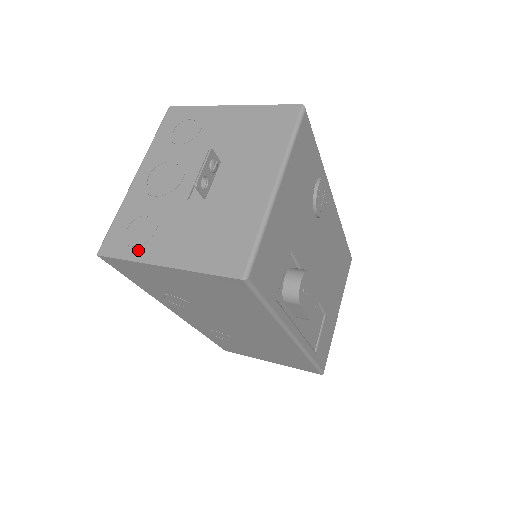
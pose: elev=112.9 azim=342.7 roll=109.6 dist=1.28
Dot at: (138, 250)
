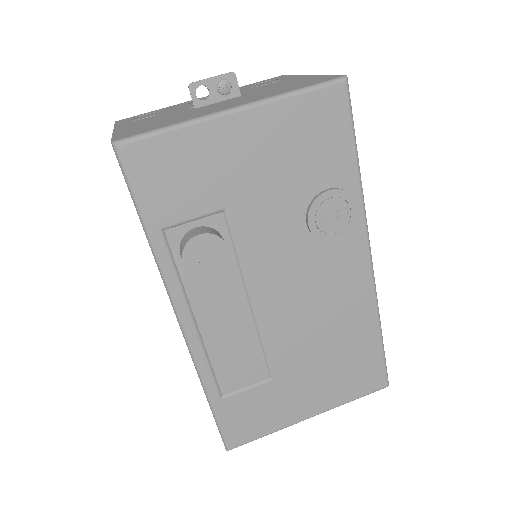
Dot at: (126, 122)
